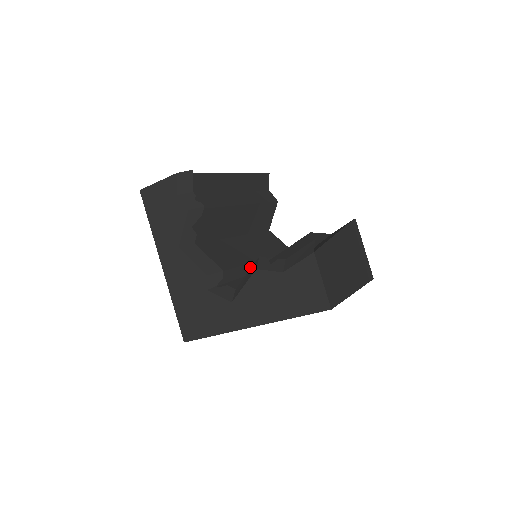
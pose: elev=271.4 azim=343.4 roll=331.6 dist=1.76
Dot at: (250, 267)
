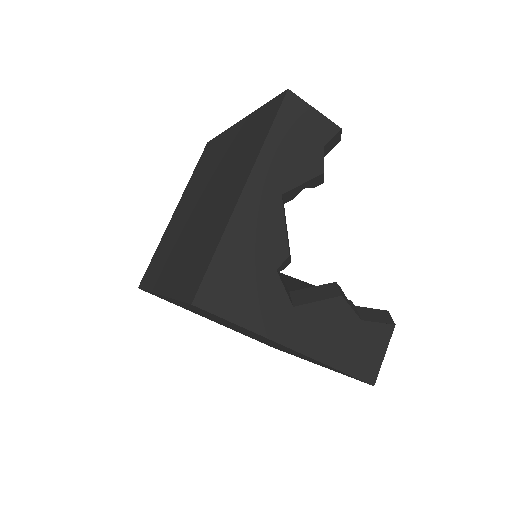
Dot at: occluded
